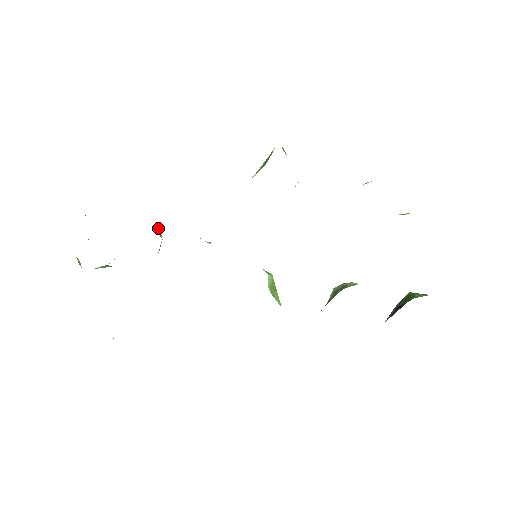
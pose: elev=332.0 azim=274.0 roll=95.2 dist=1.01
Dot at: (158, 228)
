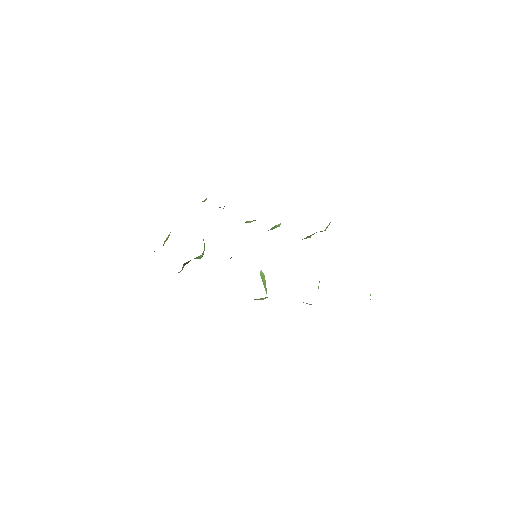
Dot at: occluded
